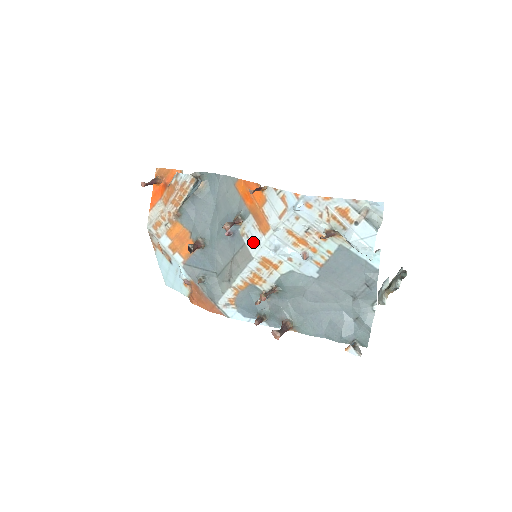
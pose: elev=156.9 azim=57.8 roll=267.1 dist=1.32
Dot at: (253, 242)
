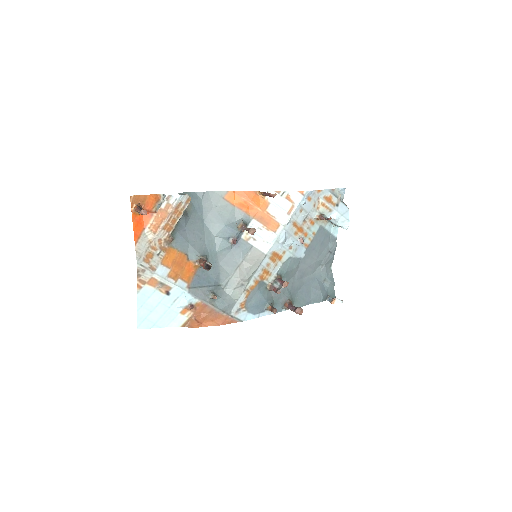
Dot at: (263, 242)
